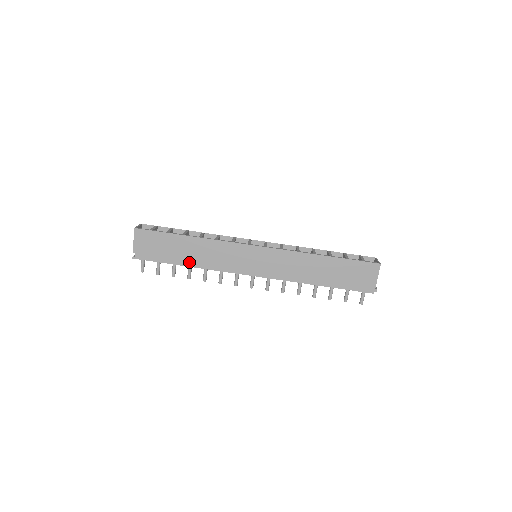
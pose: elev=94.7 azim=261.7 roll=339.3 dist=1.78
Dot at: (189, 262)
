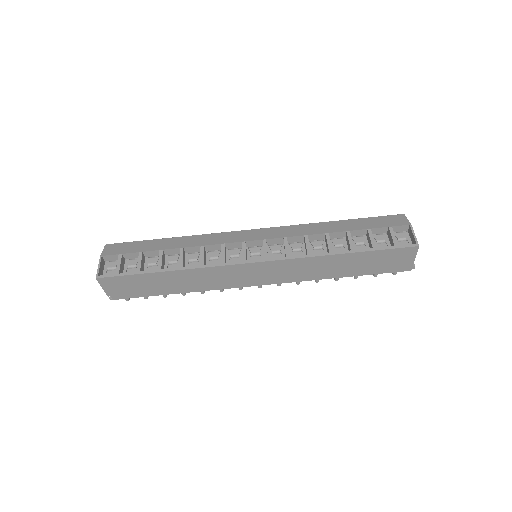
Dot at: (178, 290)
